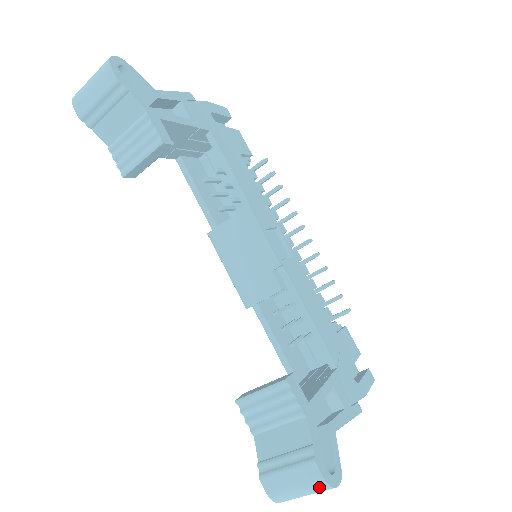
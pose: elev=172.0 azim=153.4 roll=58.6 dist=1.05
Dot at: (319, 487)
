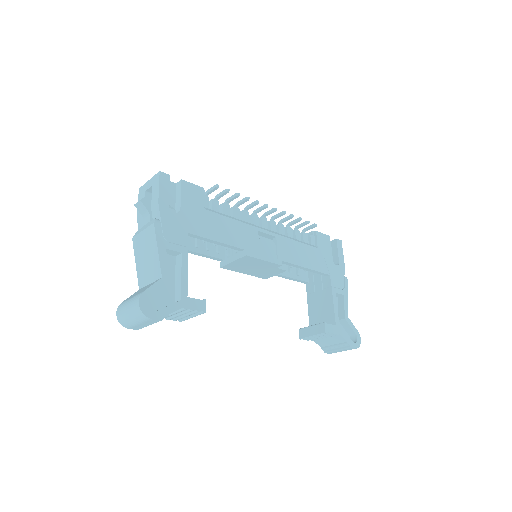
Dot at: occluded
